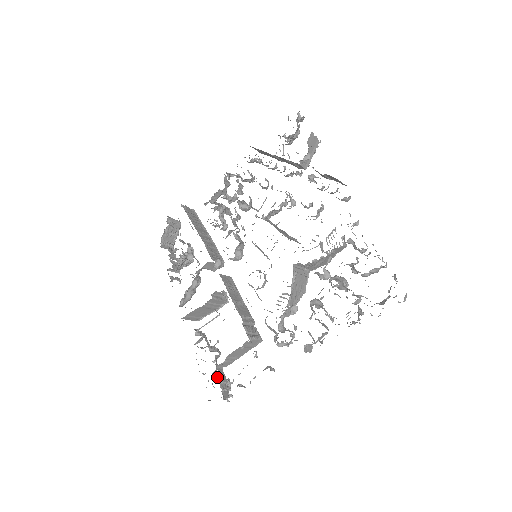
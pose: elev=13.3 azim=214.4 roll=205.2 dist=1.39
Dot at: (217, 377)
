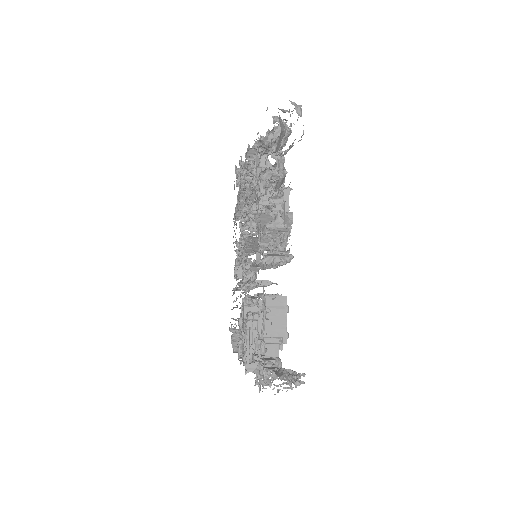
Dot at: occluded
